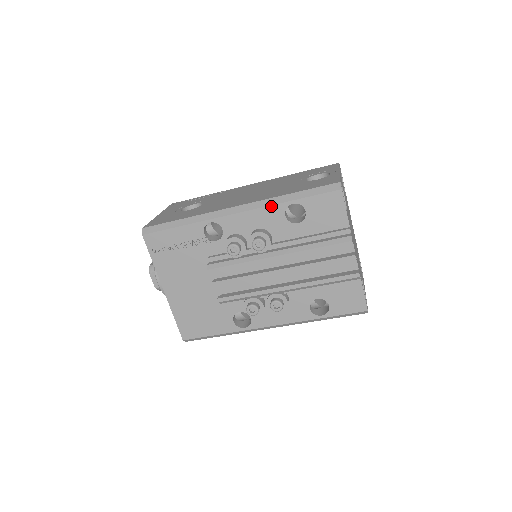
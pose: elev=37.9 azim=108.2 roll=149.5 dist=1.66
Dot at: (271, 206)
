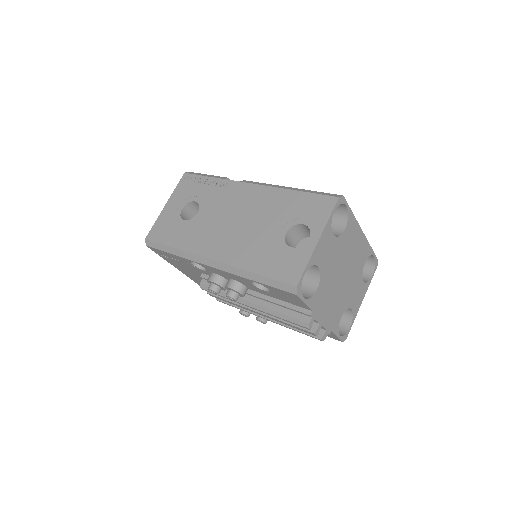
Dot at: (238, 276)
